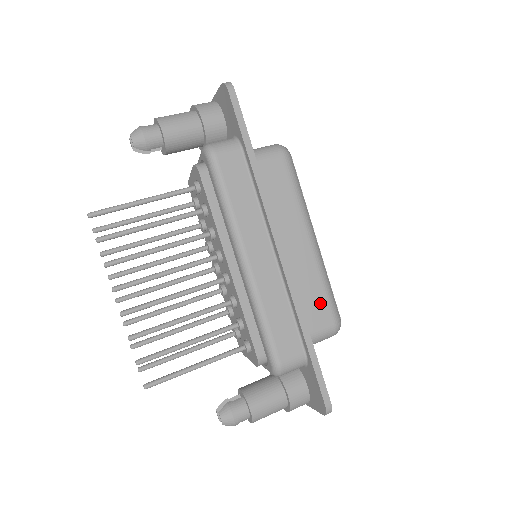
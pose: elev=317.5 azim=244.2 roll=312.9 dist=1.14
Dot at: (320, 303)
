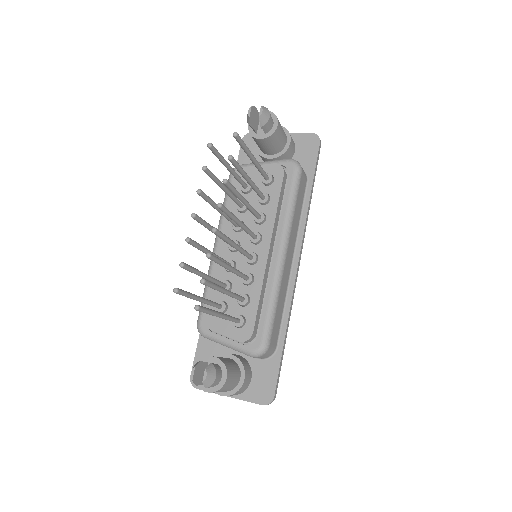
Dot at: occluded
